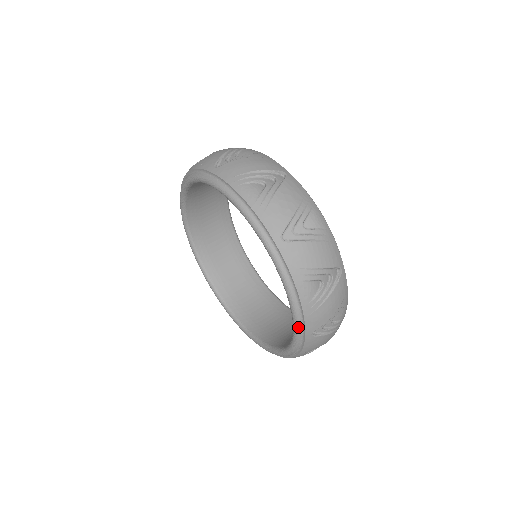
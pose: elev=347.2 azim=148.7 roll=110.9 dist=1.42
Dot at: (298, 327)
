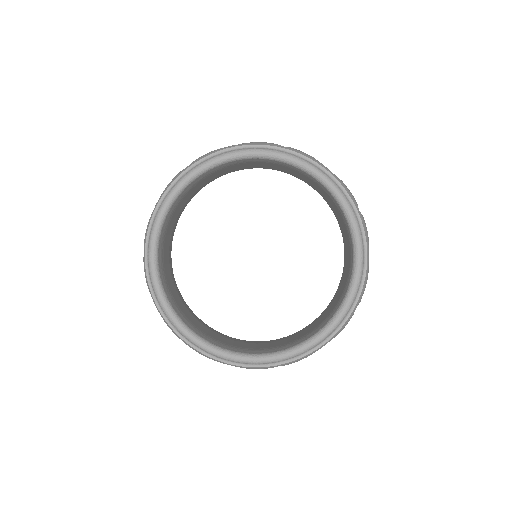
Dot at: (355, 296)
